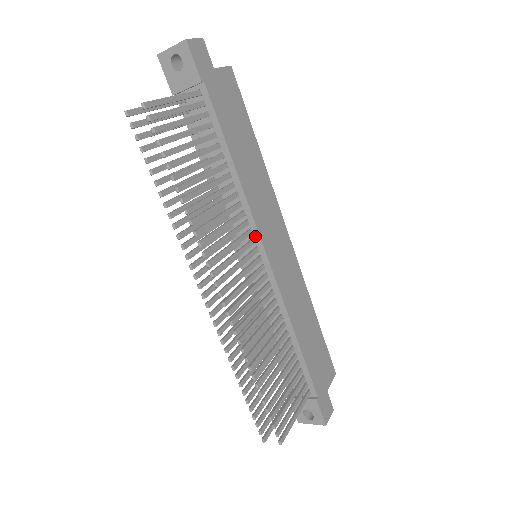
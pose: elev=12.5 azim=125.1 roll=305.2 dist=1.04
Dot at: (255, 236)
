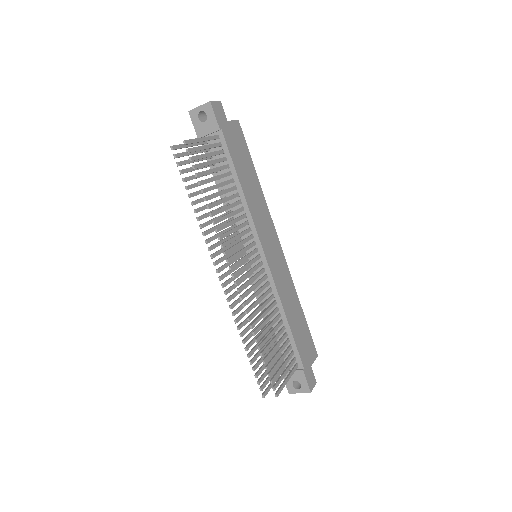
Dot at: (256, 239)
